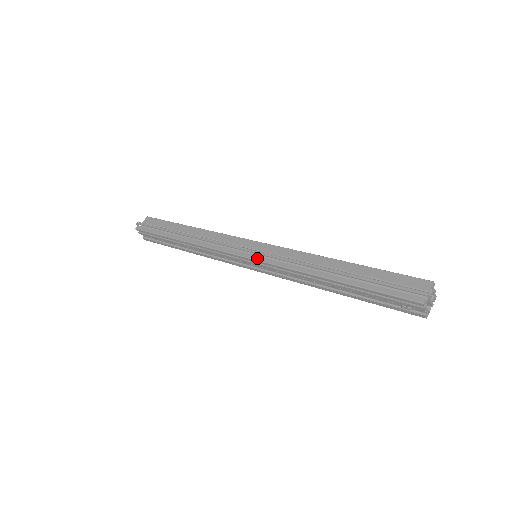
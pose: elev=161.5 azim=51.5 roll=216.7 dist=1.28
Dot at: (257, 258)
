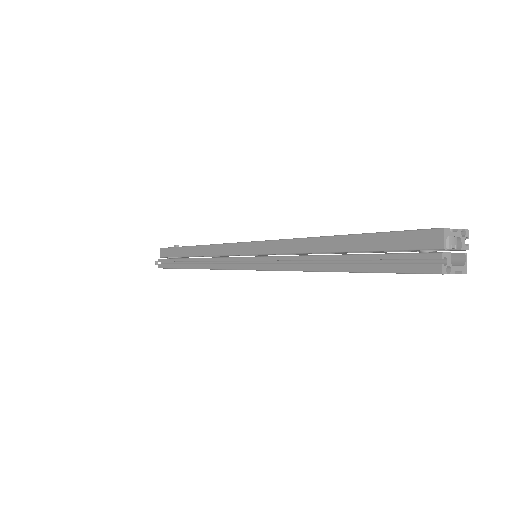
Dot at: (252, 267)
